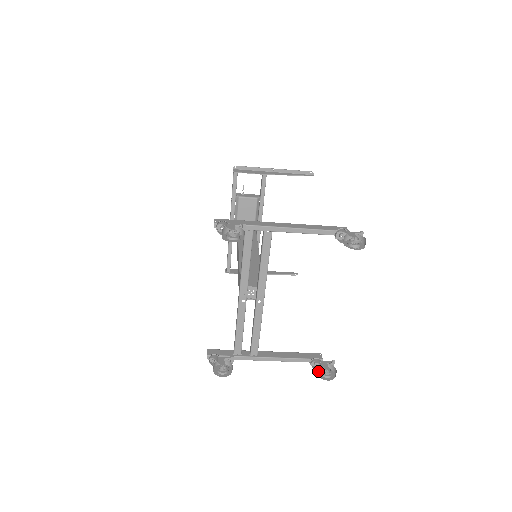
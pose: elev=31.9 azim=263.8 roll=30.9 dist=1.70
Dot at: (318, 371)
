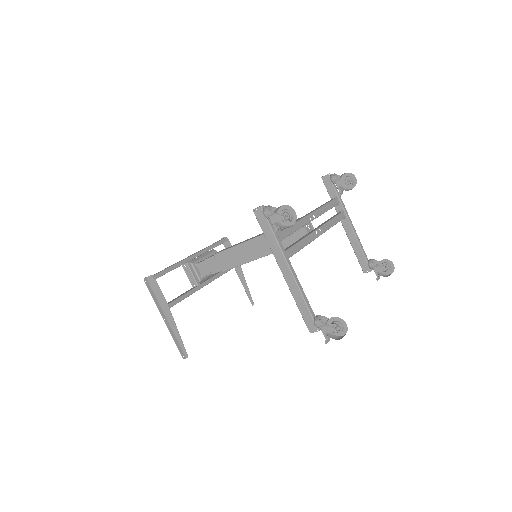
Dot at: occluded
